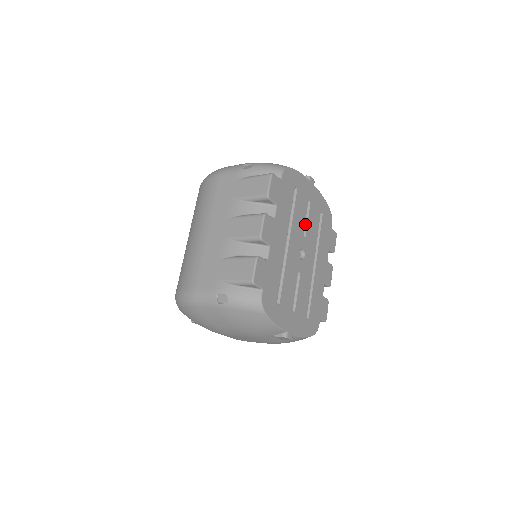
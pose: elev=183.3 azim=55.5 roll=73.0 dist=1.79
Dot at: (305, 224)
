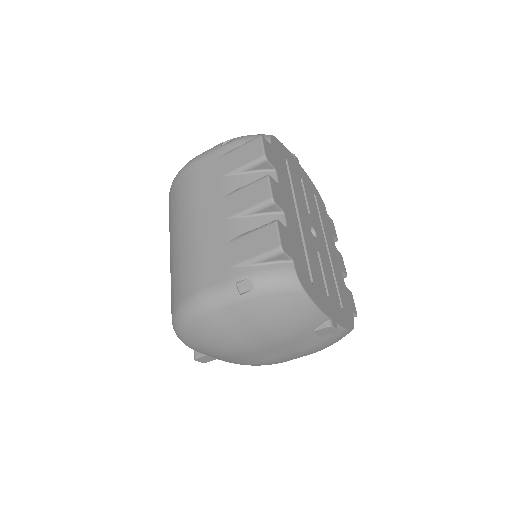
Dot at: occluded
